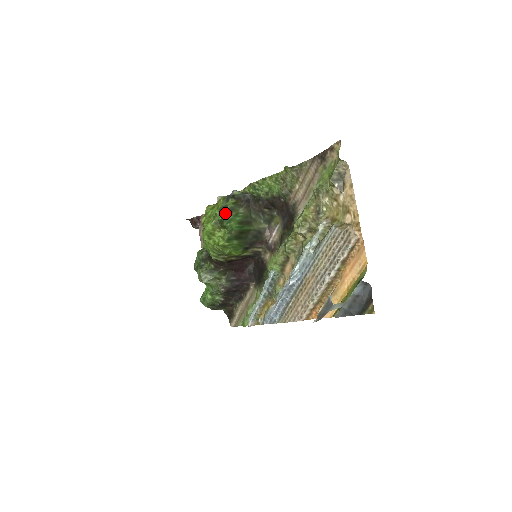
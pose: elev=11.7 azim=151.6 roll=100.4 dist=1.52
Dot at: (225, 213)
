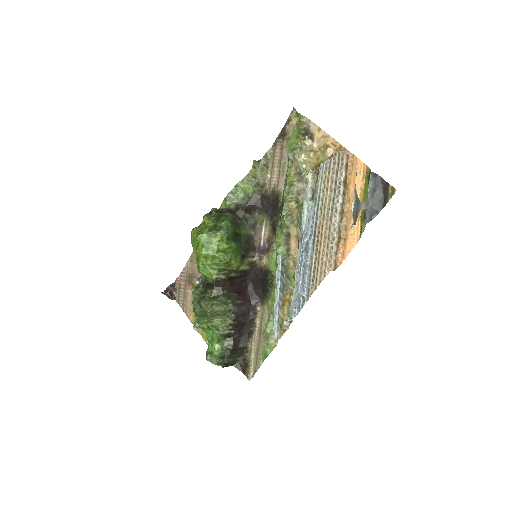
Dot at: (215, 218)
